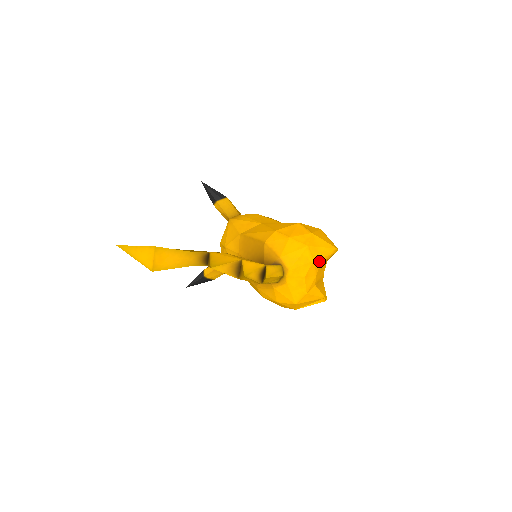
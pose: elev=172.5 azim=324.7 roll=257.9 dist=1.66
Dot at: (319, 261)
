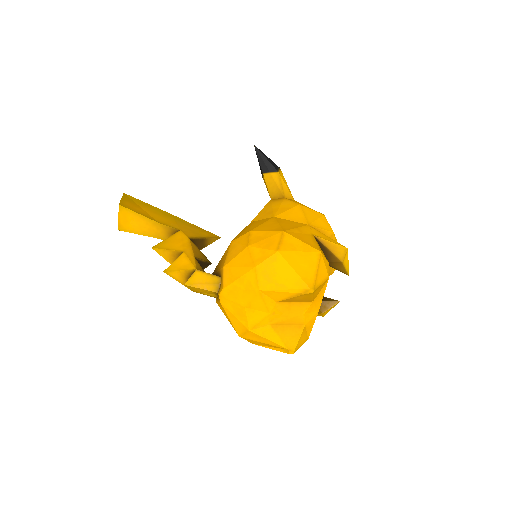
Dot at: (273, 295)
